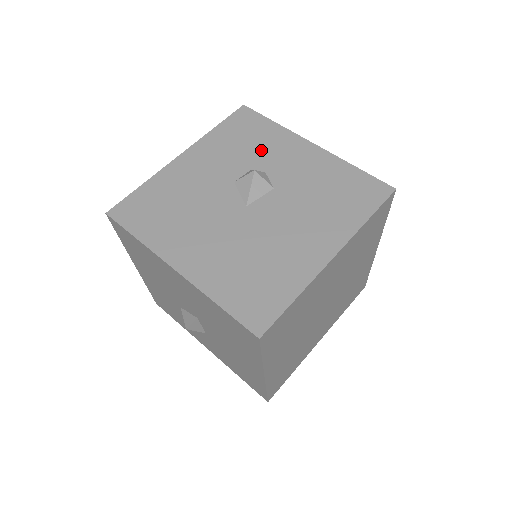
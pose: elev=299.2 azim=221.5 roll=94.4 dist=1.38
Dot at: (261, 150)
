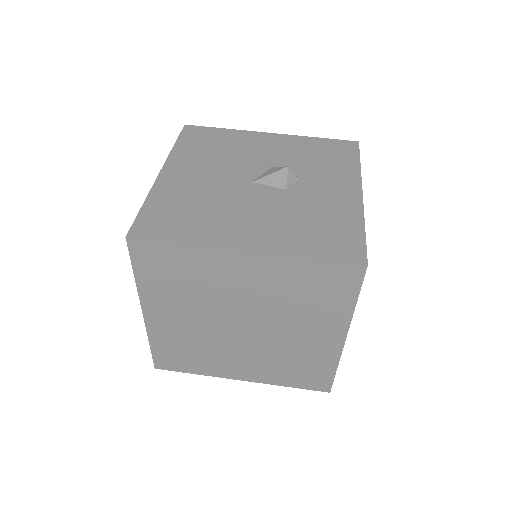
Dot at: (320, 168)
